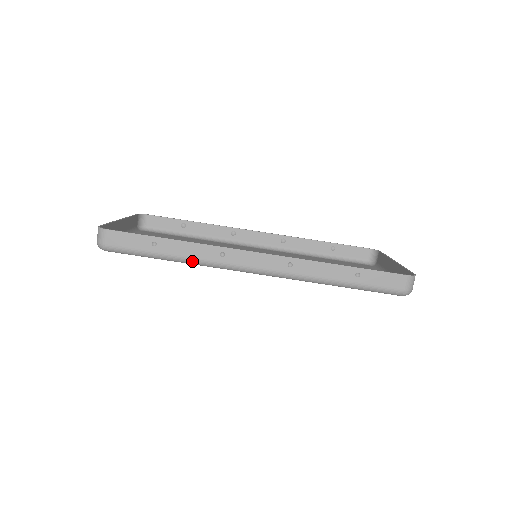
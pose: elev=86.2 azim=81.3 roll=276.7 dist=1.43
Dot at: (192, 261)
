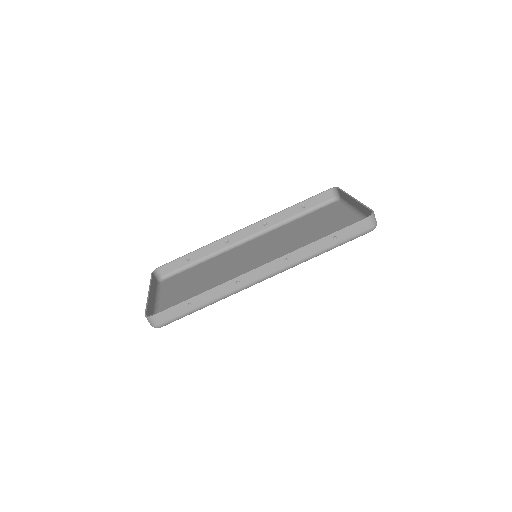
Dot at: (221, 299)
